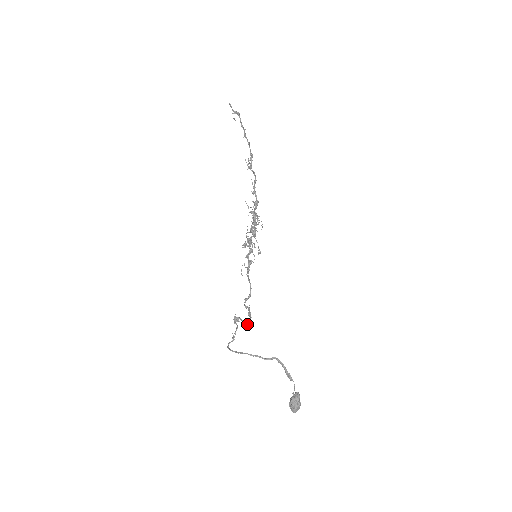
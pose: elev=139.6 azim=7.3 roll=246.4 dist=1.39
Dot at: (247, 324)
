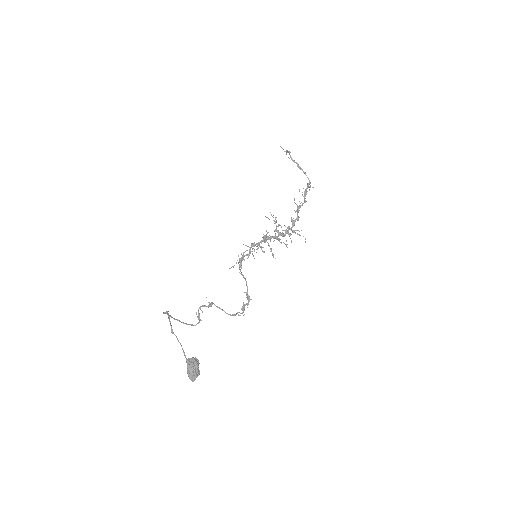
Dot at: occluded
